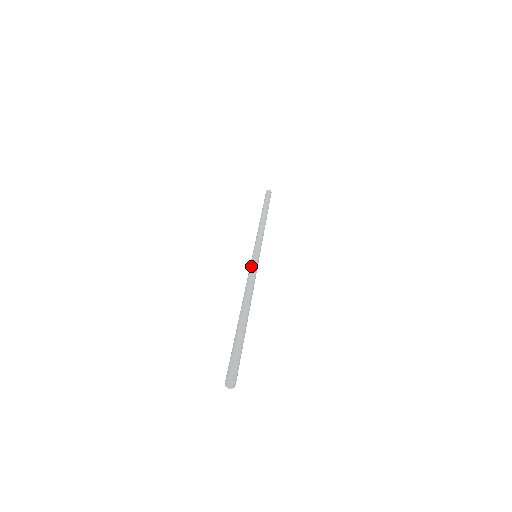
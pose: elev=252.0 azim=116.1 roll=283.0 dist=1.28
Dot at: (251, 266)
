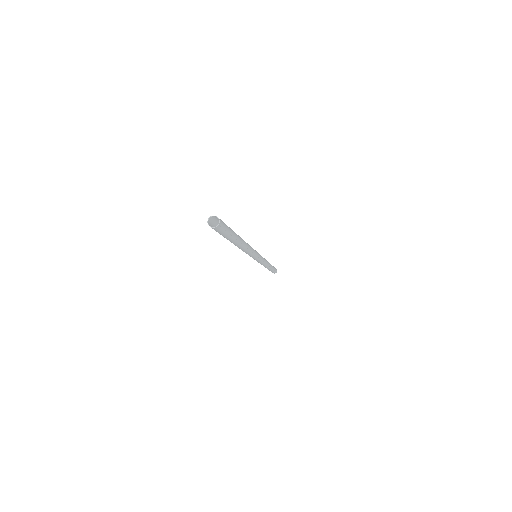
Dot at: occluded
